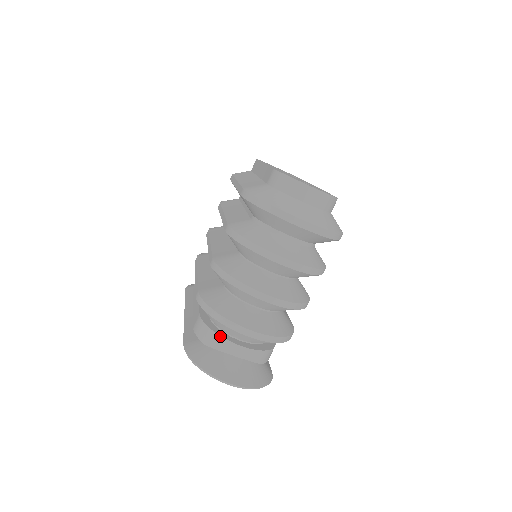
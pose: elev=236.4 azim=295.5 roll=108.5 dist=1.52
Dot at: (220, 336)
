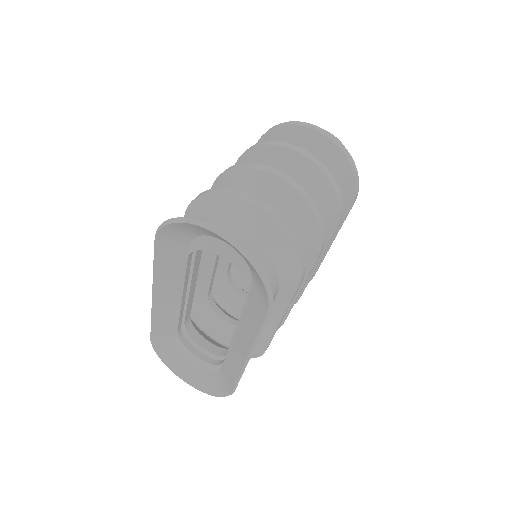
Dot at: (210, 217)
